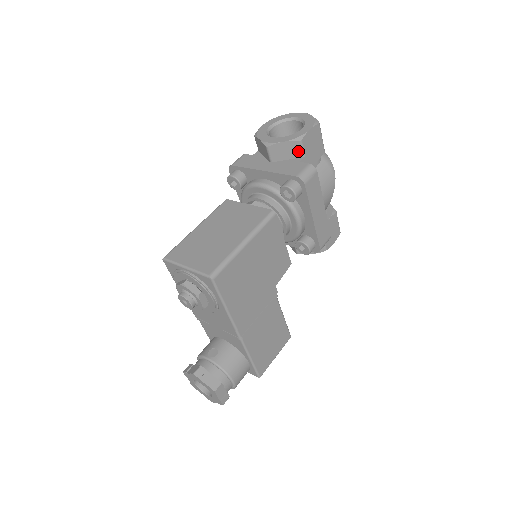
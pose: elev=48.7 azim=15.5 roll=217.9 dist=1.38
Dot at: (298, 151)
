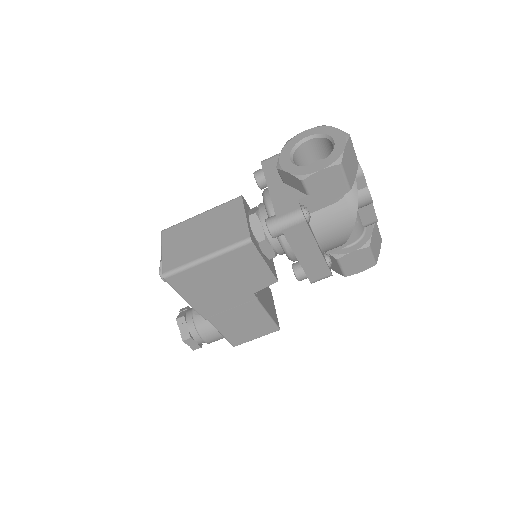
Dot at: (302, 187)
